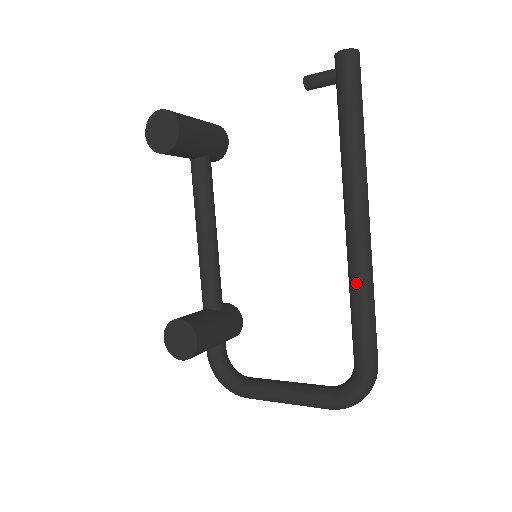
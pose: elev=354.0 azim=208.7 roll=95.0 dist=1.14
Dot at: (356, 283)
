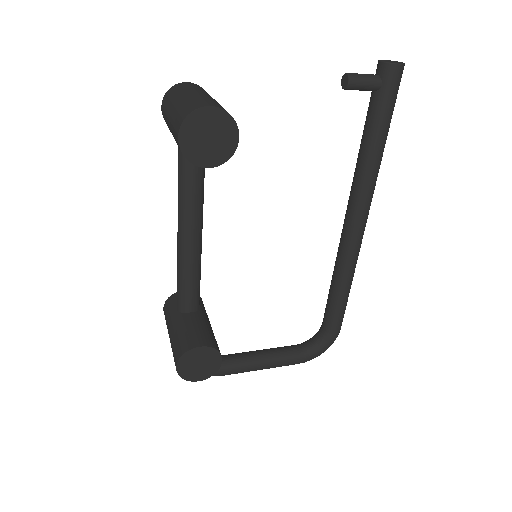
Dot at: (348, 274)
